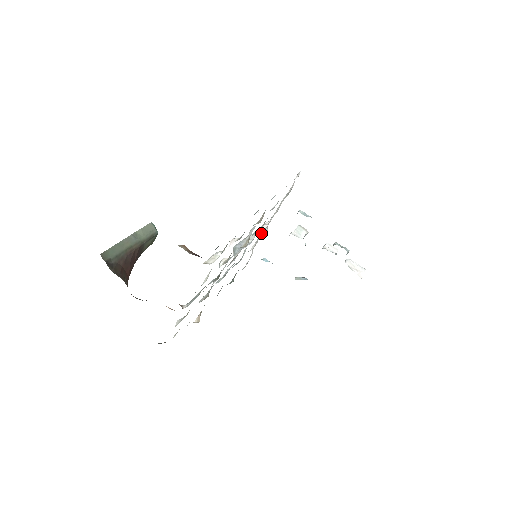
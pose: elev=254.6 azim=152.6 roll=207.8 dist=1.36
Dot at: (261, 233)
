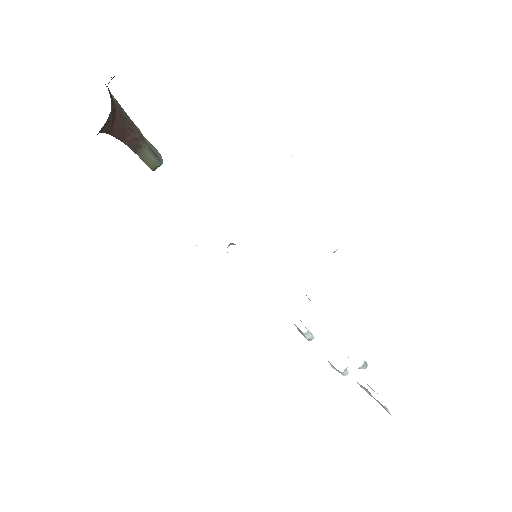
Dot at: occluded
